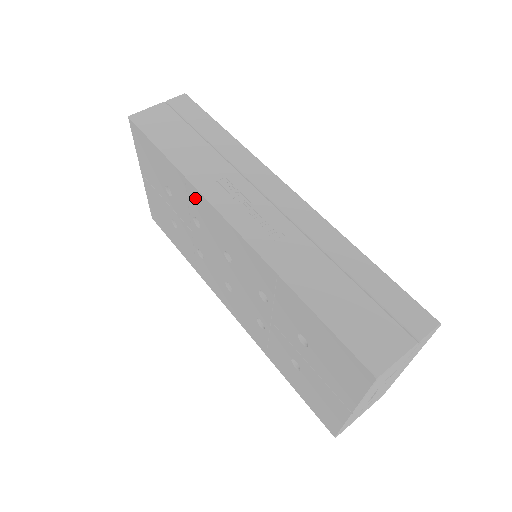
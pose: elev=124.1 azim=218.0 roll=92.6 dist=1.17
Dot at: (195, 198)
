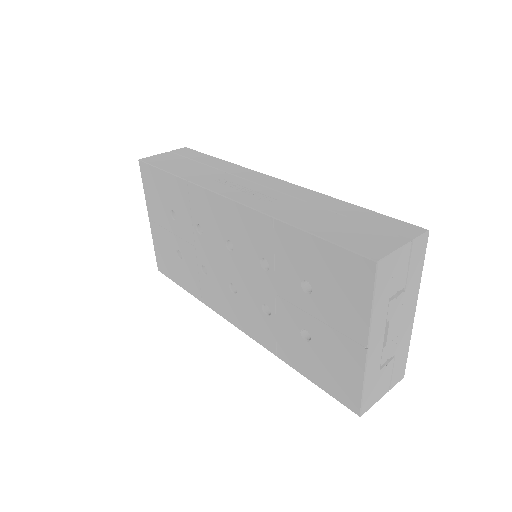
Dot at: (197, 198)
